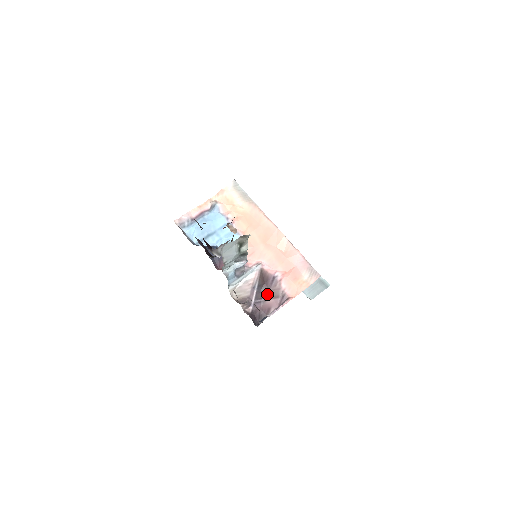
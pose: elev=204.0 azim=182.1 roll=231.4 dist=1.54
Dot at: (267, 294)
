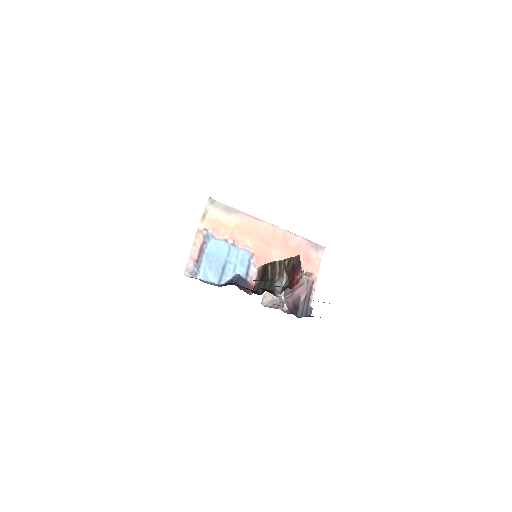
Dot at: (293, 287)
